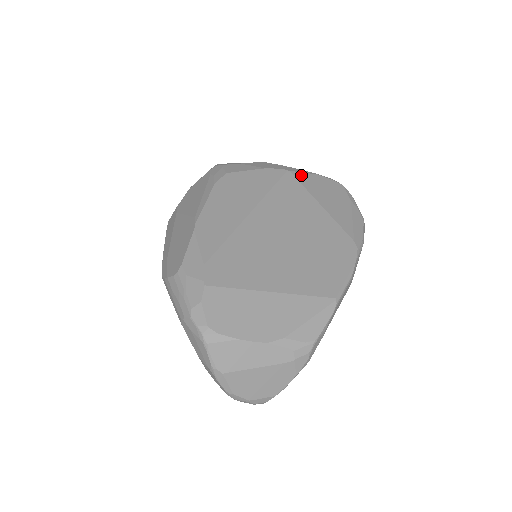
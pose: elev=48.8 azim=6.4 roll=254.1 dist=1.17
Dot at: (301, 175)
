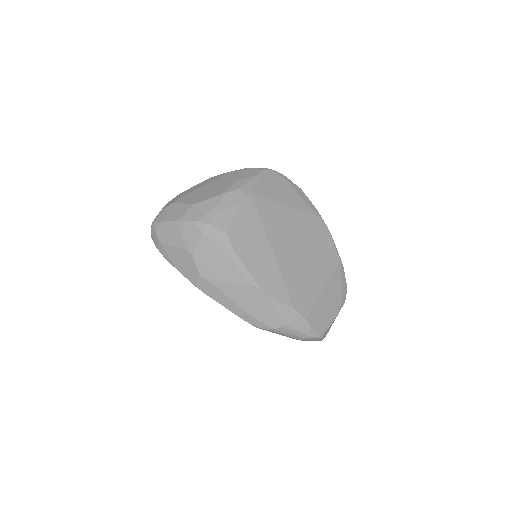
Dot at: (258, 190)
